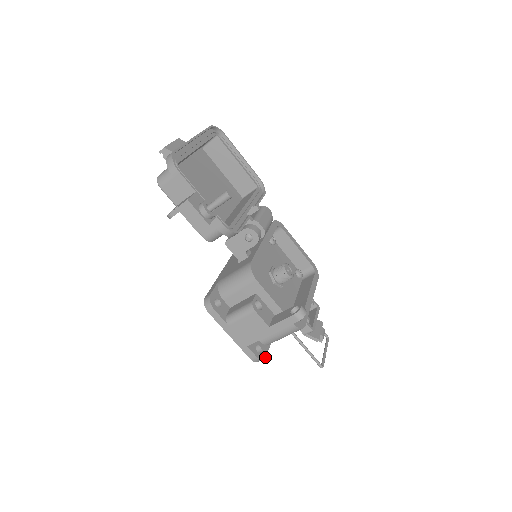
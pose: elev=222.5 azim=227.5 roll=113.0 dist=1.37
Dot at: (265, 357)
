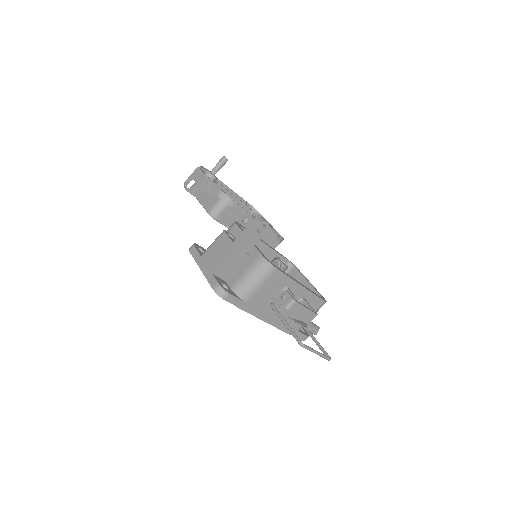
Dot at: (229, 293)
